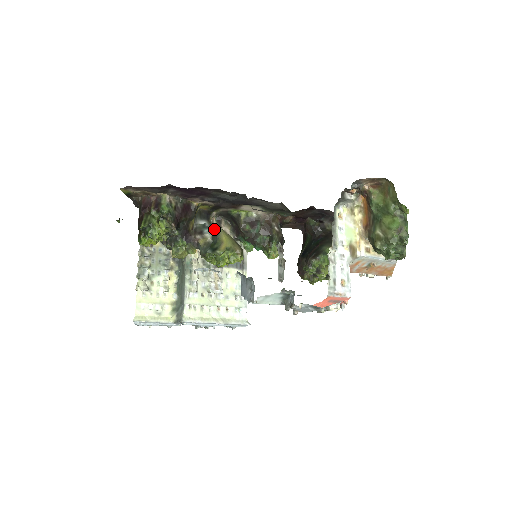
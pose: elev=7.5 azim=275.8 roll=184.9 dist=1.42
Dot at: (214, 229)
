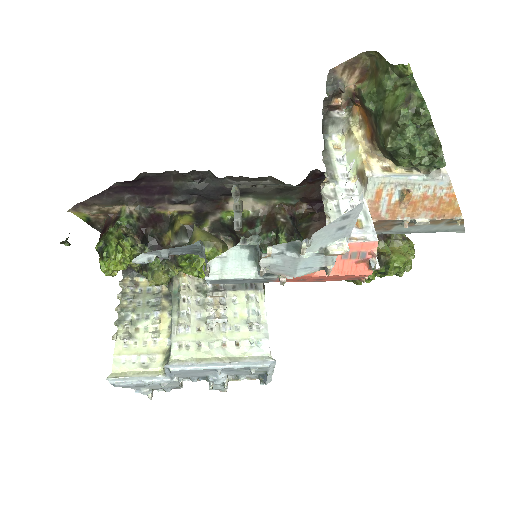
Dot at: occluded
